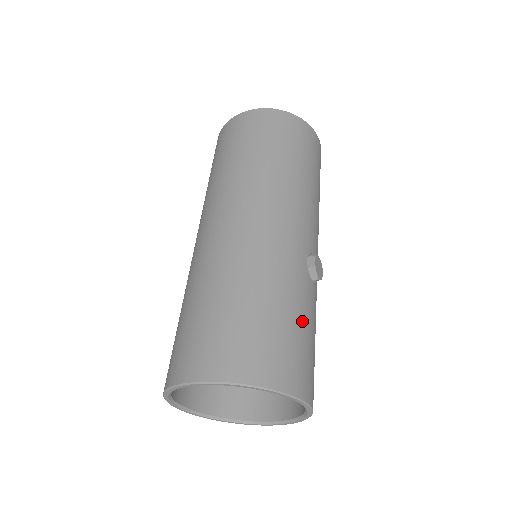
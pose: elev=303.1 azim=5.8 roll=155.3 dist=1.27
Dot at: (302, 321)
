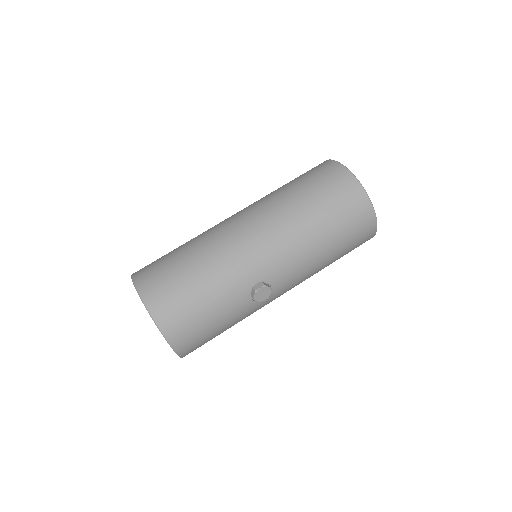
Dot at: (212, 309)
